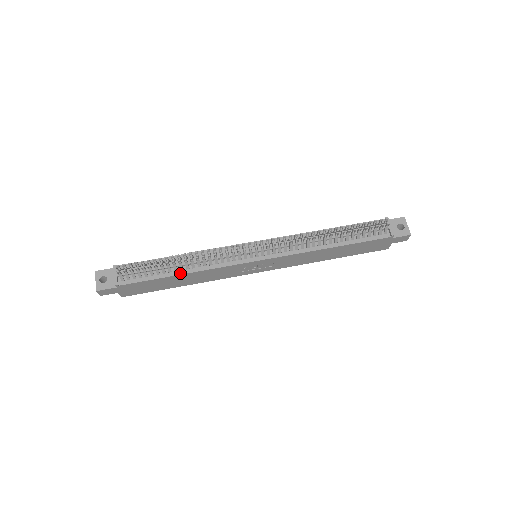
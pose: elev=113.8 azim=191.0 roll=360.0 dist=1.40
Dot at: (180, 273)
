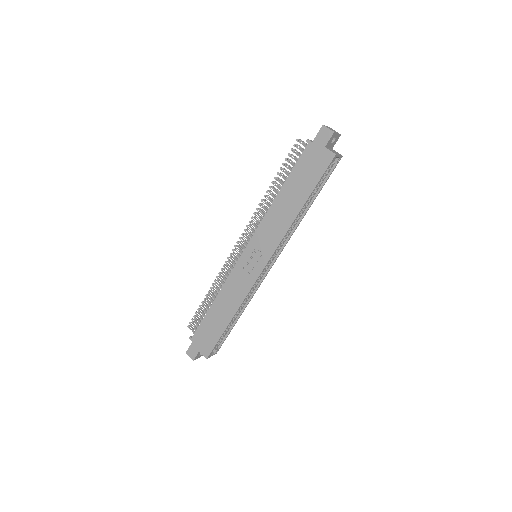
Dot at: (214, 302)
